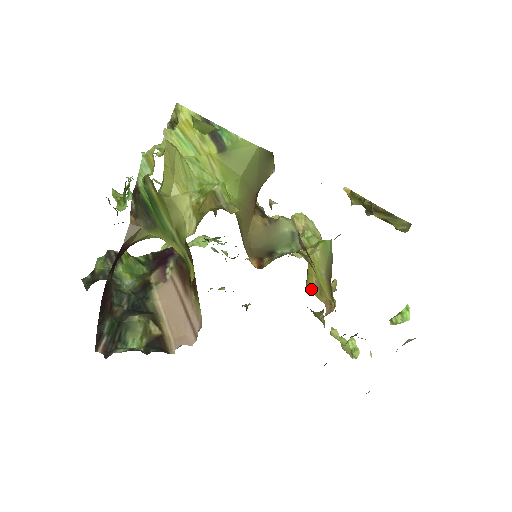
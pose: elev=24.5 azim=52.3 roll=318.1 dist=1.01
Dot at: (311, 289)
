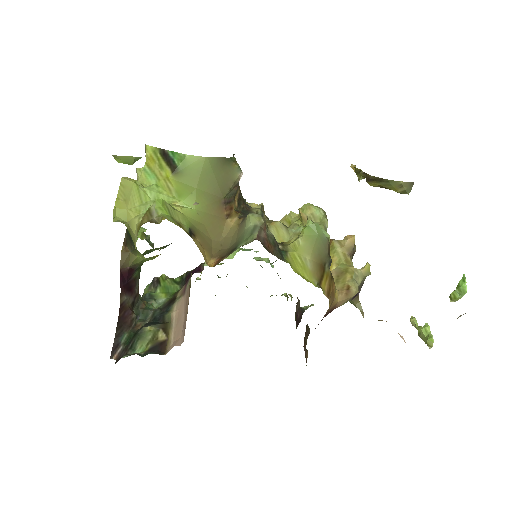
Dot at: occluded
